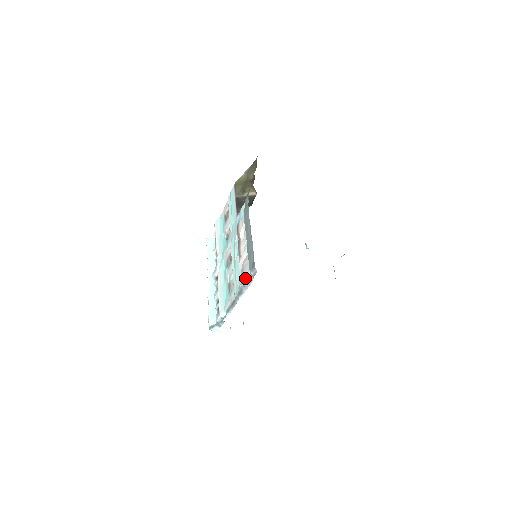
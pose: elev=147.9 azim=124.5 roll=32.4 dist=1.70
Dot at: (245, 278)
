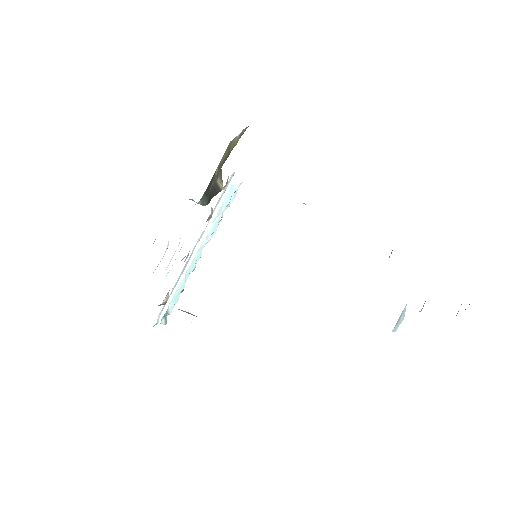
Dot at: occluded
